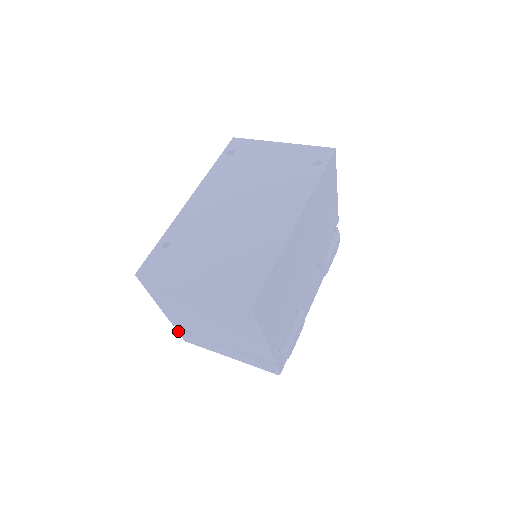
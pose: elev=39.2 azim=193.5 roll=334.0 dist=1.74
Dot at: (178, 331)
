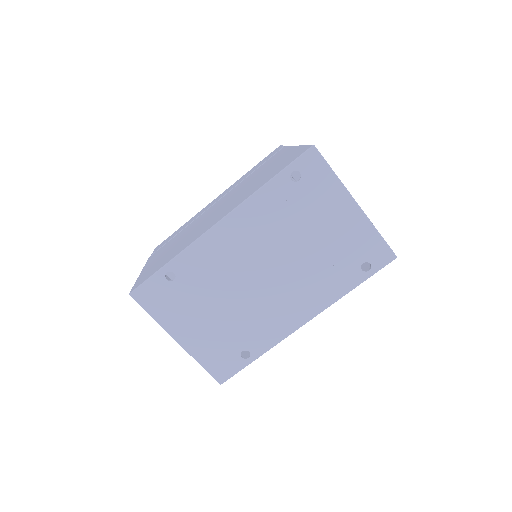
Dot at: occluded
